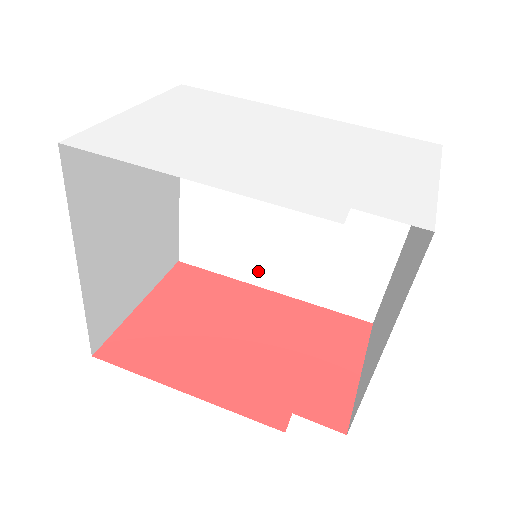
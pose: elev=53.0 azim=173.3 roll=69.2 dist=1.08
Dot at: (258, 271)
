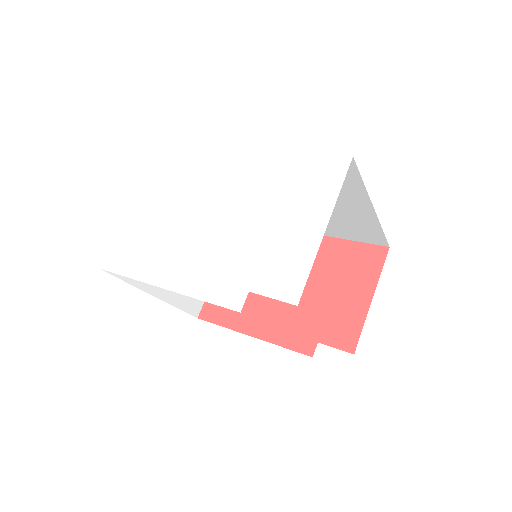
Dot at: occluded
